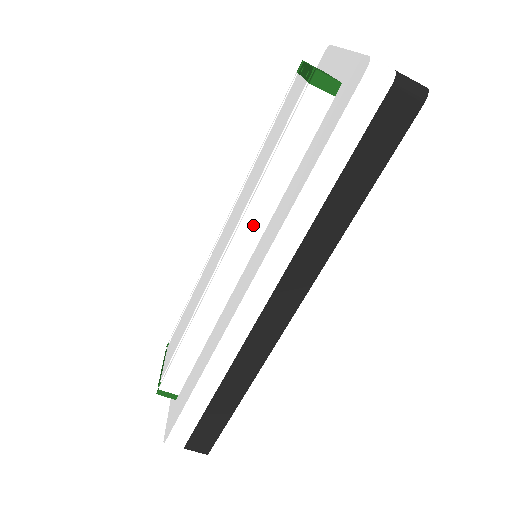
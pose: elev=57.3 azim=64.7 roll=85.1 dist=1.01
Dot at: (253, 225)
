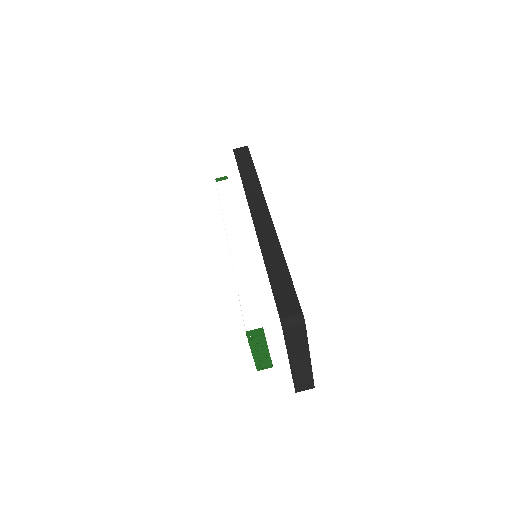
Dot at: (231, 223)
